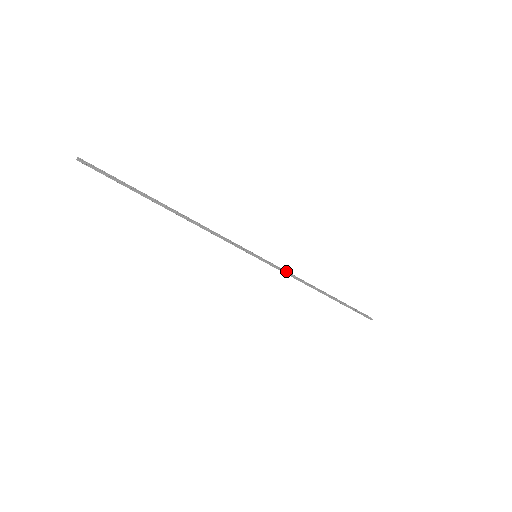
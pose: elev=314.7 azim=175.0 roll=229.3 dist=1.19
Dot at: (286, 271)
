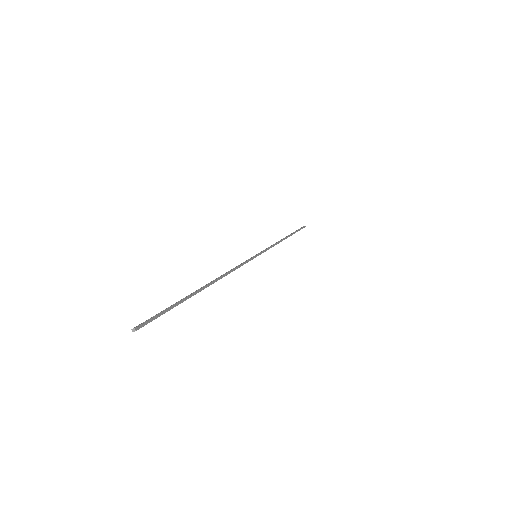
Dot at: (270, 246)
